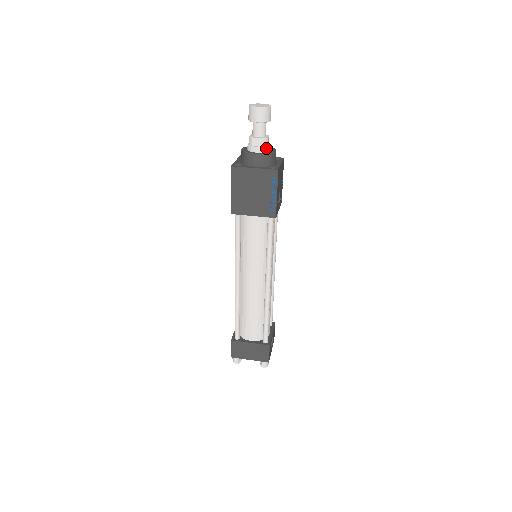
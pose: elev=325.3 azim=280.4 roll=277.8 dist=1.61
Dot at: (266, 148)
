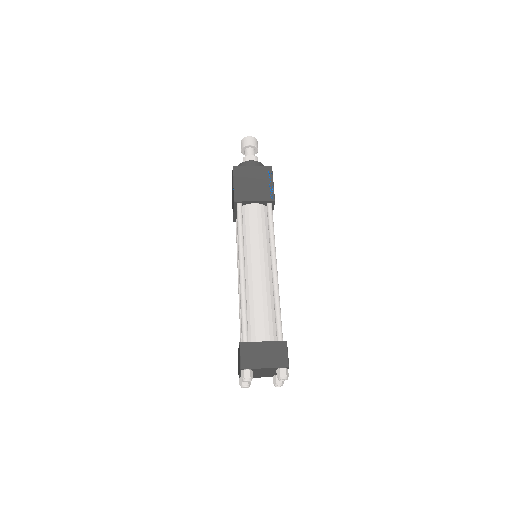
Dot at: occluded
